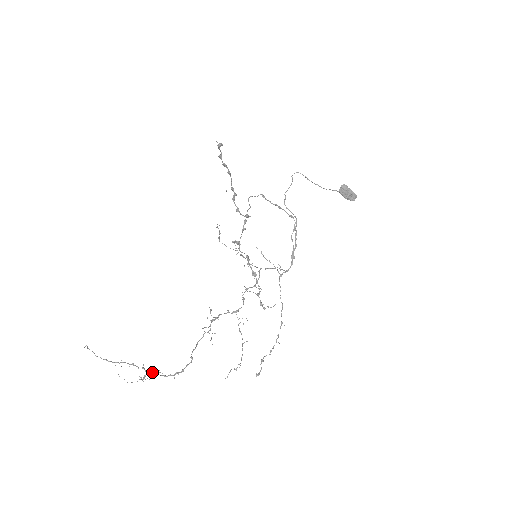
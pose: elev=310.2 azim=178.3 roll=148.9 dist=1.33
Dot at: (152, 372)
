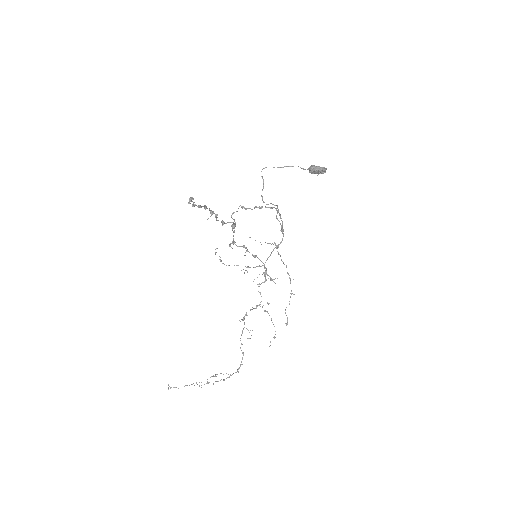
Dot at: (223, 380)
